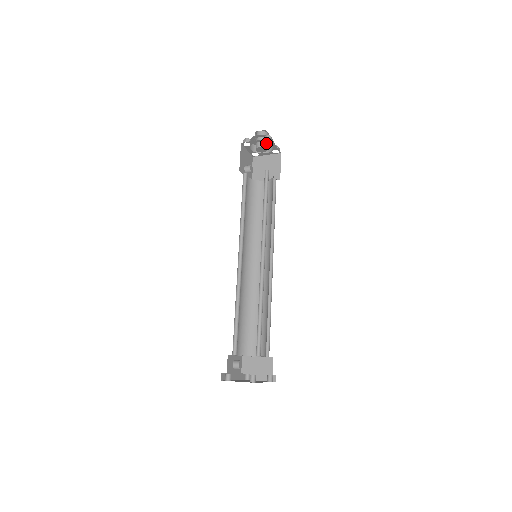
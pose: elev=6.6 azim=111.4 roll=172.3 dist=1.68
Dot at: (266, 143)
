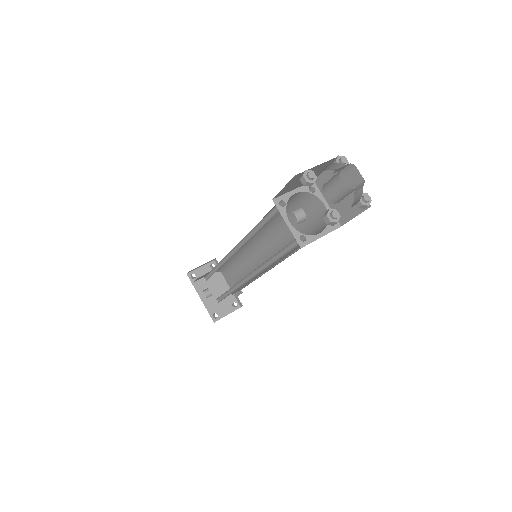
Dot at: occluded
